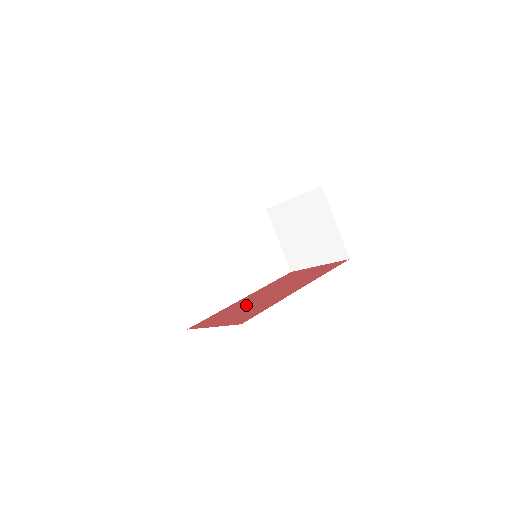
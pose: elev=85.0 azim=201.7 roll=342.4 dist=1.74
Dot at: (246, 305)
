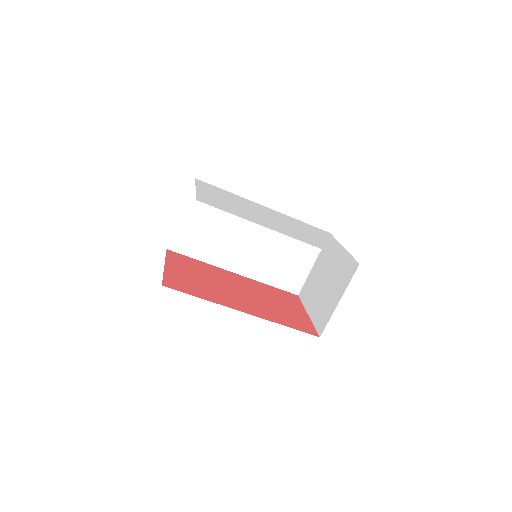
Dot at: (212, 279)
